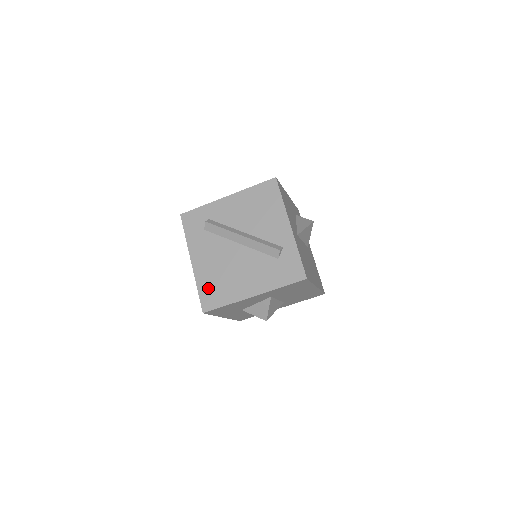
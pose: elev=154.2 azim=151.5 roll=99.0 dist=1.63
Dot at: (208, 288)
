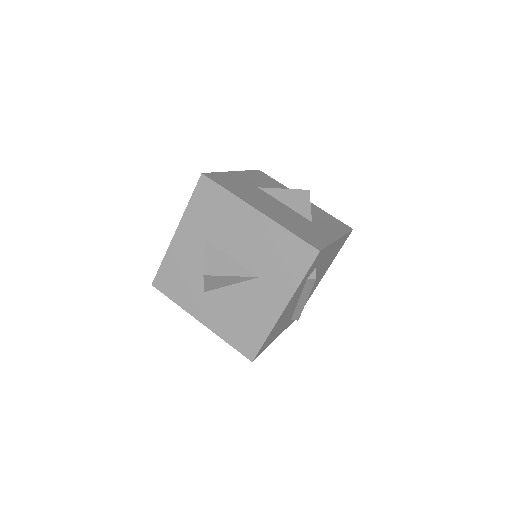
Dot at: occluded
